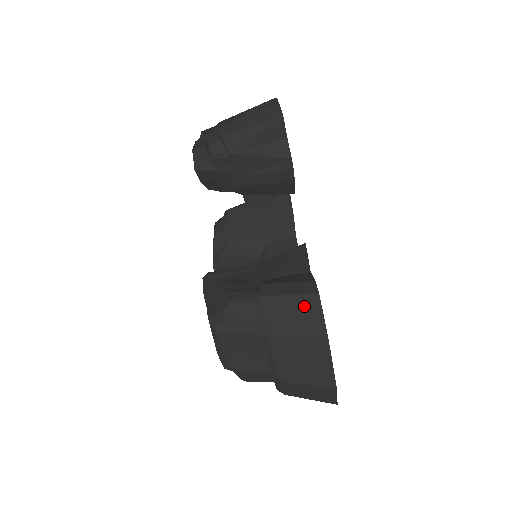
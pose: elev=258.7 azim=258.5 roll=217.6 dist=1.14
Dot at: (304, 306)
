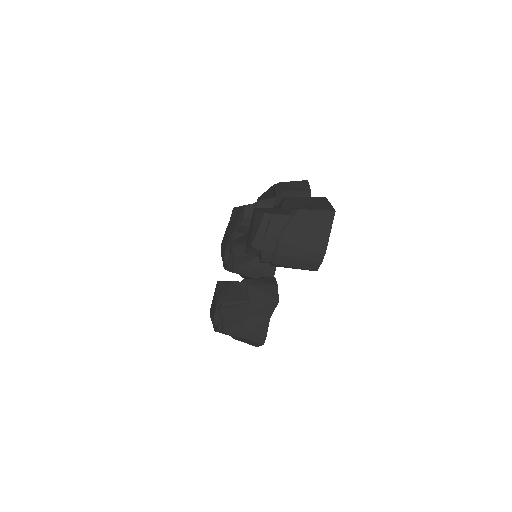
Dot at: (255, 343)
